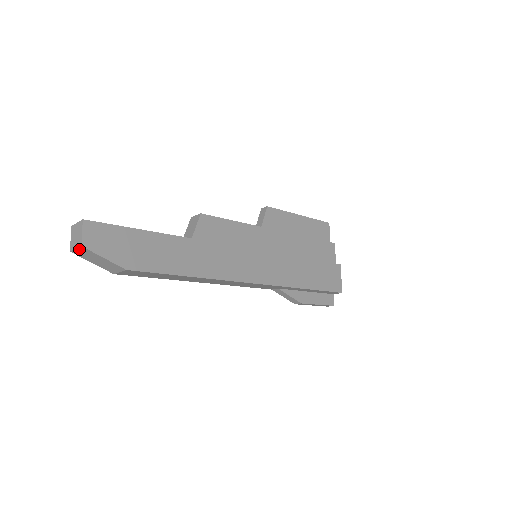
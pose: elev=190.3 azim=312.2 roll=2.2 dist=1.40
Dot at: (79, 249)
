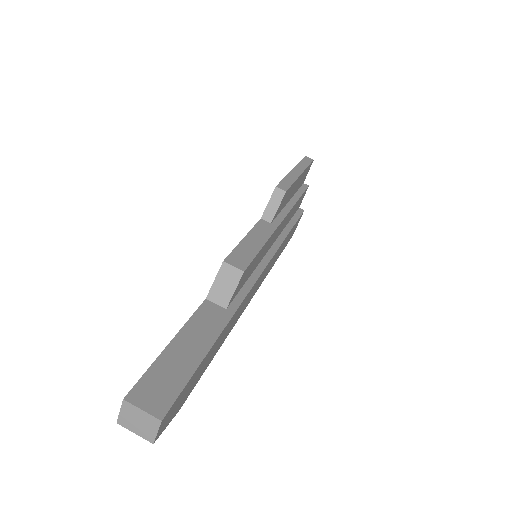
Dot at: (141, 434)
